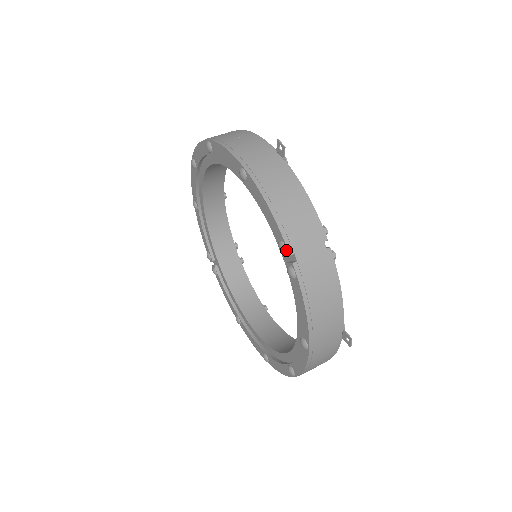
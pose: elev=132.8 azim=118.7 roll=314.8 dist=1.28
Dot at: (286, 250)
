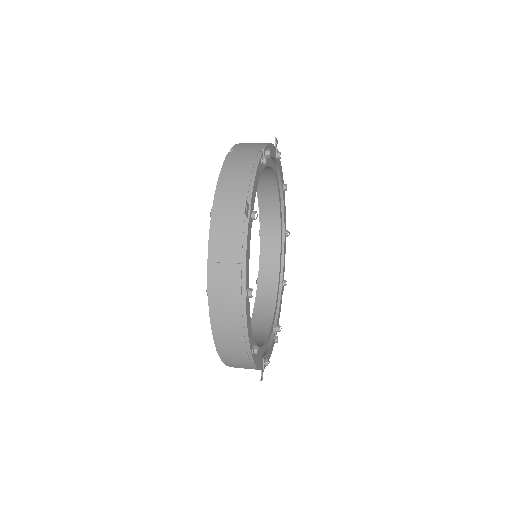
Dot at: (231, 150)
